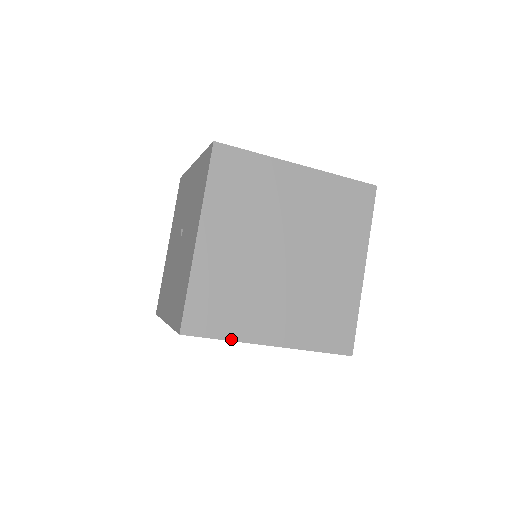
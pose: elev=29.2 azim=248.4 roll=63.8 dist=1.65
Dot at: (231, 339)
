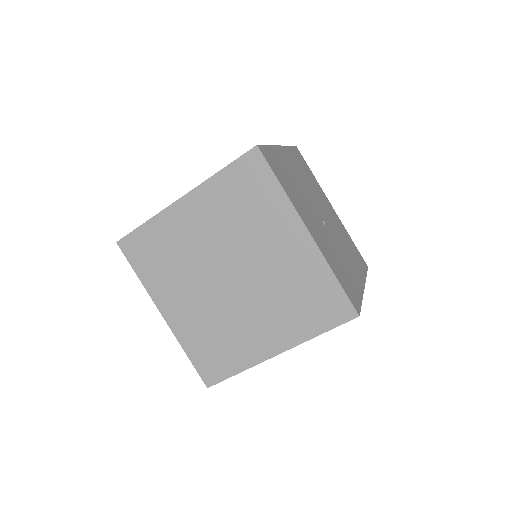
Dot at: (151, 219)
